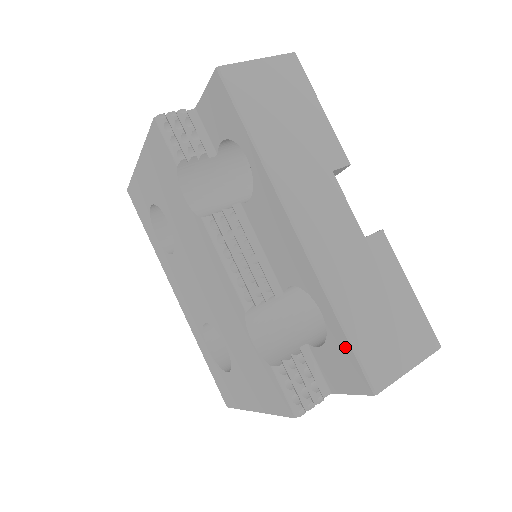
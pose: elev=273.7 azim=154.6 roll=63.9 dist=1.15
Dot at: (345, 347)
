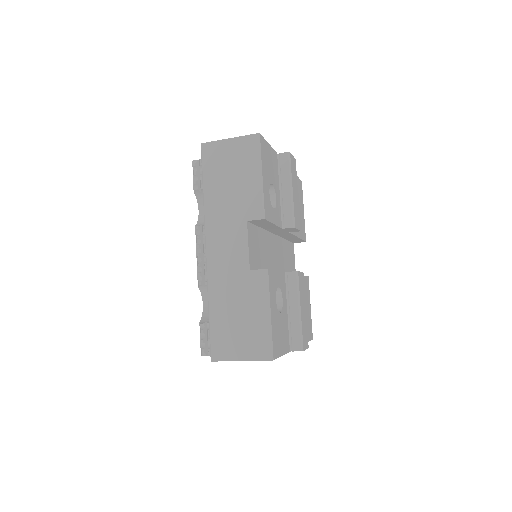
Dot at: occluded
